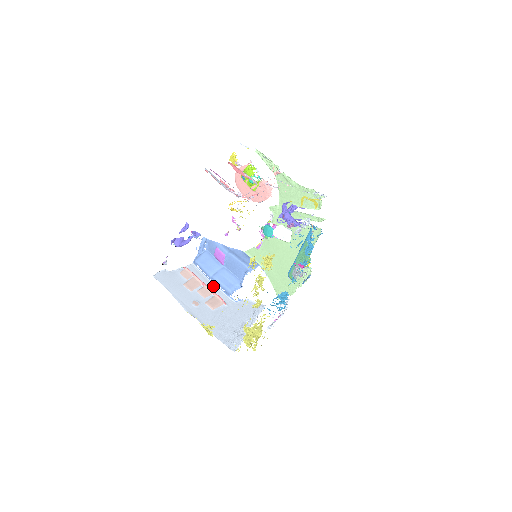
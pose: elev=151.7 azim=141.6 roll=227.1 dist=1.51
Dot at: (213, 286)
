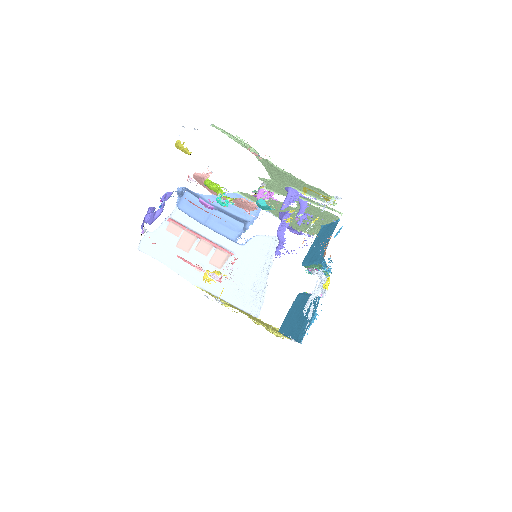
Dot at: (211, 232)
